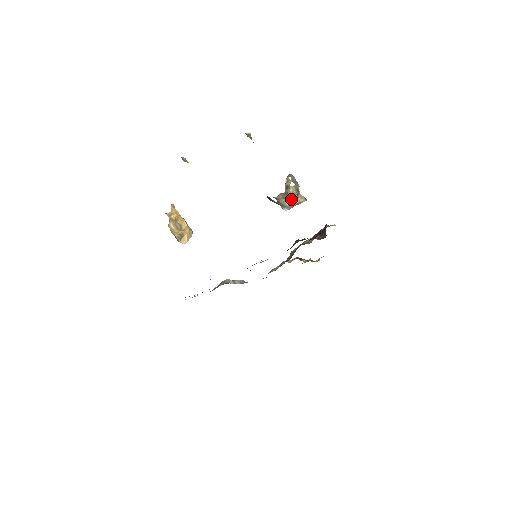
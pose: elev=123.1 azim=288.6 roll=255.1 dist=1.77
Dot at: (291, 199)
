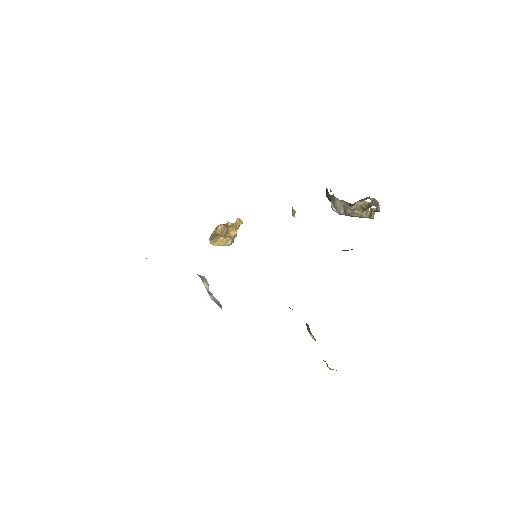
Dot at: (352, 210)
